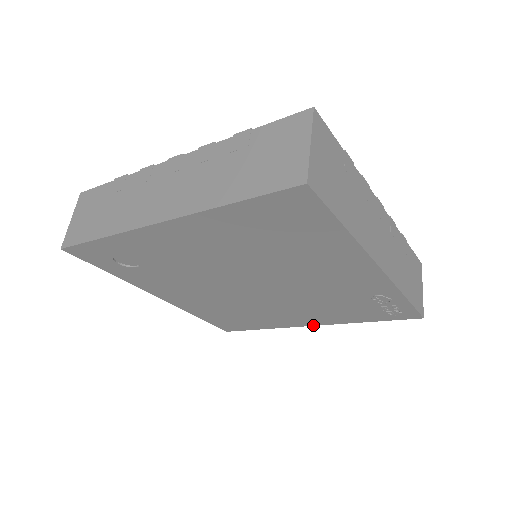
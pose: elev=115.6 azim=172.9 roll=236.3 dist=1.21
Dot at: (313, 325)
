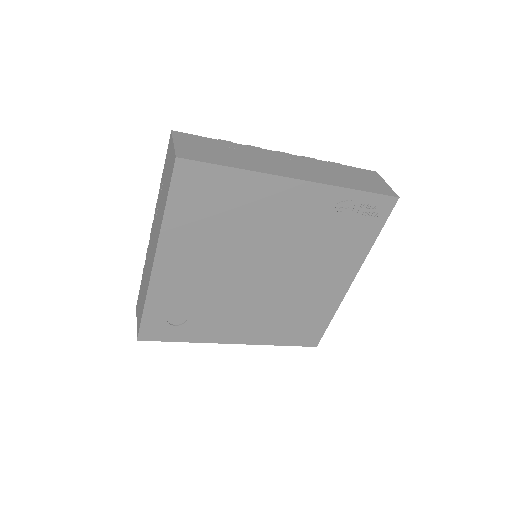
Dot at: (352, 280)
